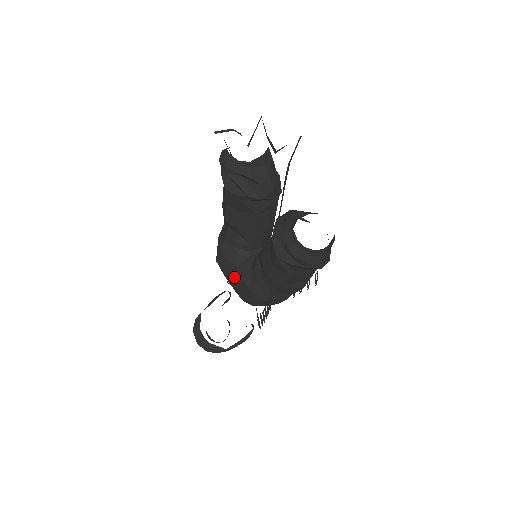
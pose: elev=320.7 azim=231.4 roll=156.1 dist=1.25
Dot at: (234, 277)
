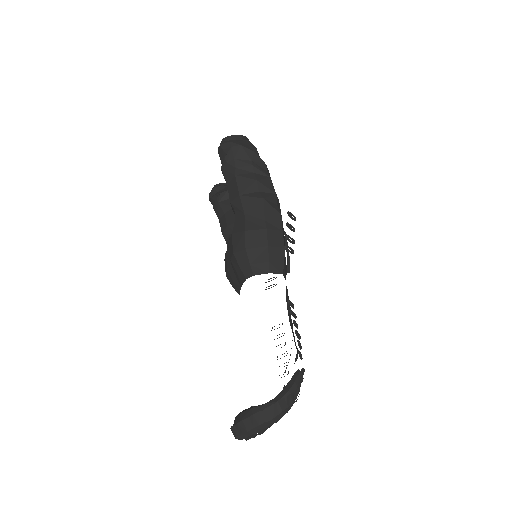
Dot at: occluded
